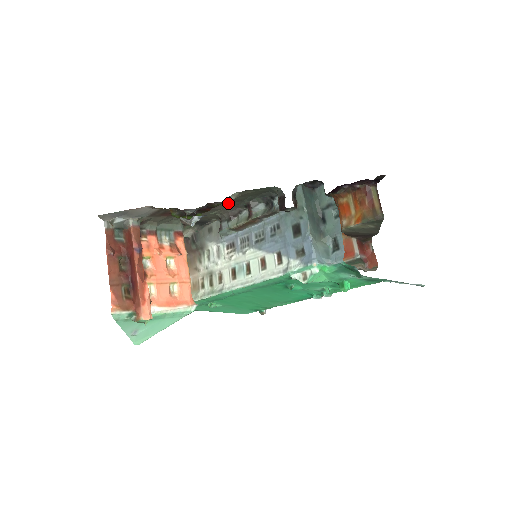
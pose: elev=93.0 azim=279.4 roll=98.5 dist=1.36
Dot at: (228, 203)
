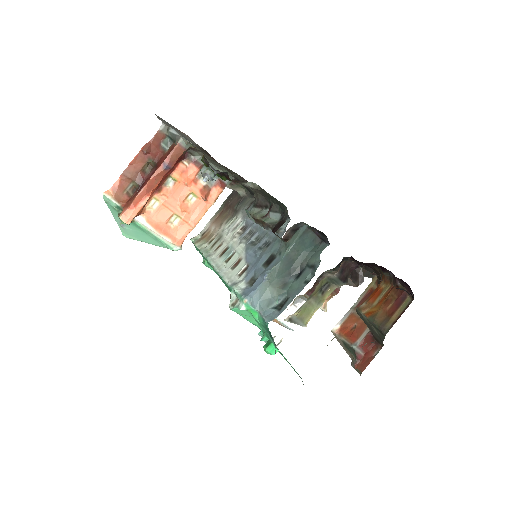
Dot at: (258, 190)
